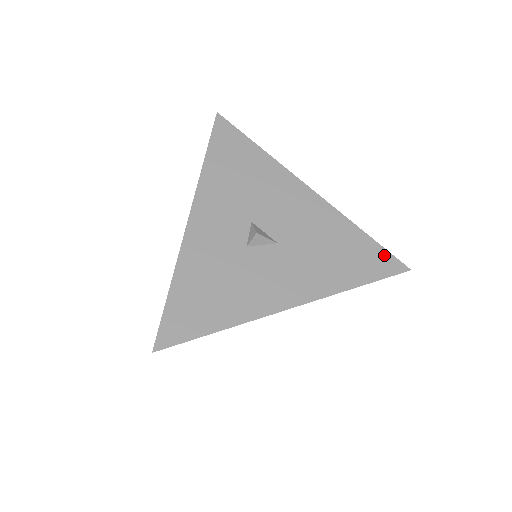
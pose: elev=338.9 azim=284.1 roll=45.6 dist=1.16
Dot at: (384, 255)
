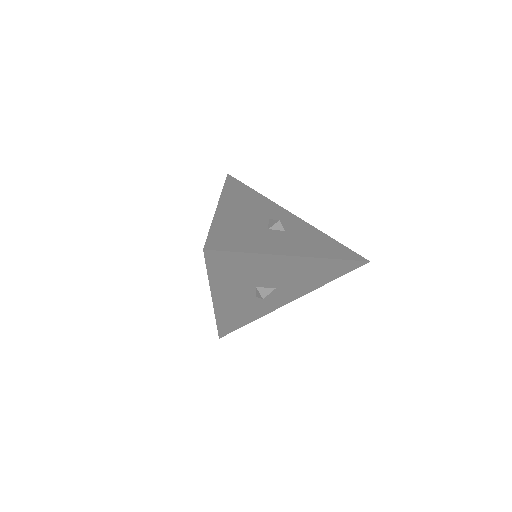
Dot at: (352, 263)
